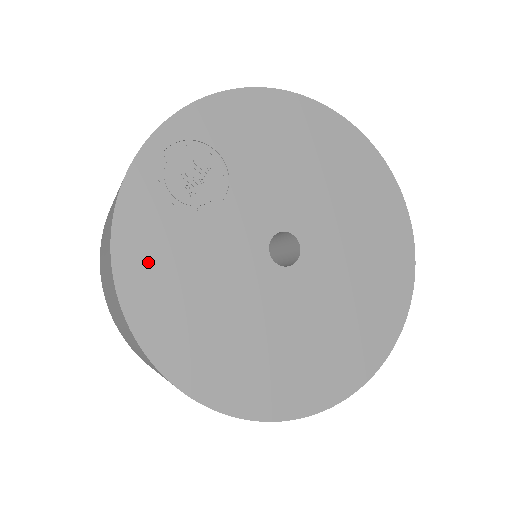
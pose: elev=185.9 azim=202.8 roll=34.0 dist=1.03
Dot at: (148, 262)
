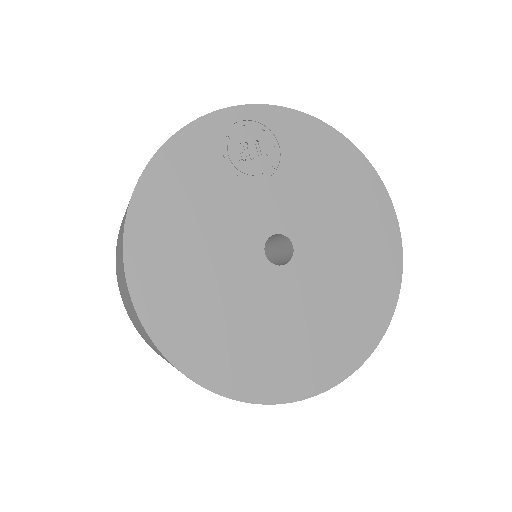
Dot at: (177, 177)
